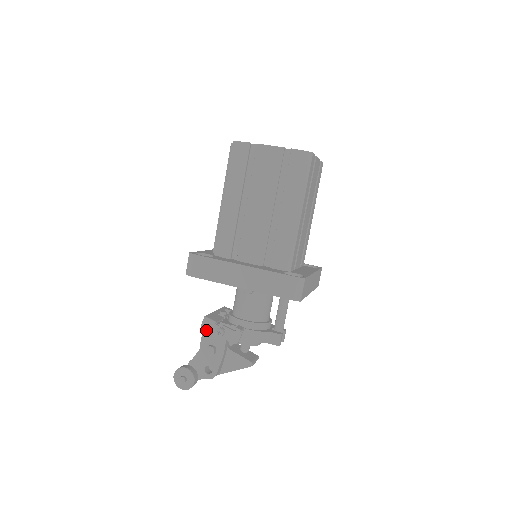
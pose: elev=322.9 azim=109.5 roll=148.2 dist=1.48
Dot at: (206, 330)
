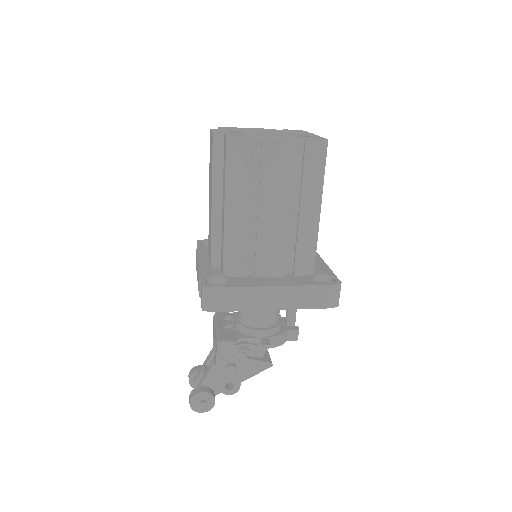
Dot at: occluded
